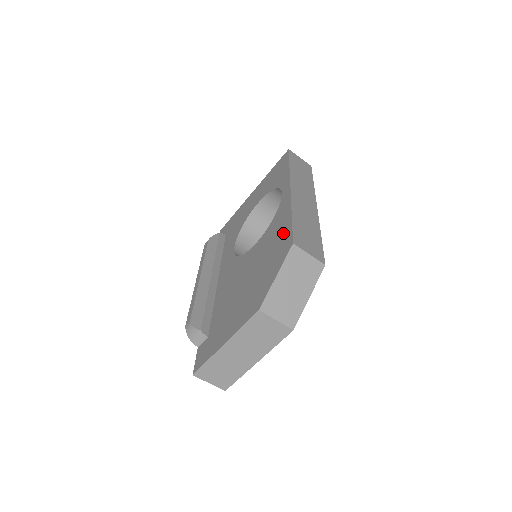
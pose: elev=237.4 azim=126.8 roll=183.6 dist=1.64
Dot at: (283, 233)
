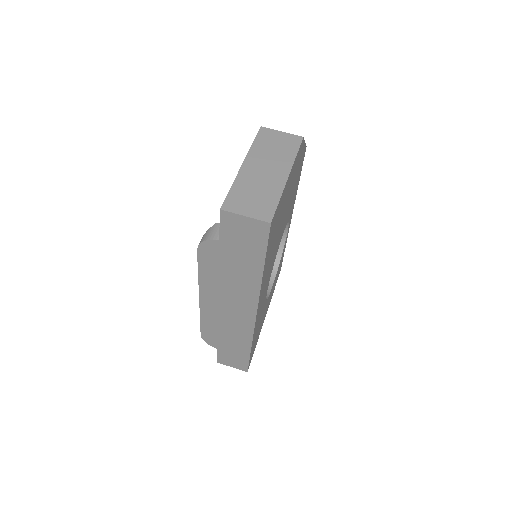
Dot at: occluded
